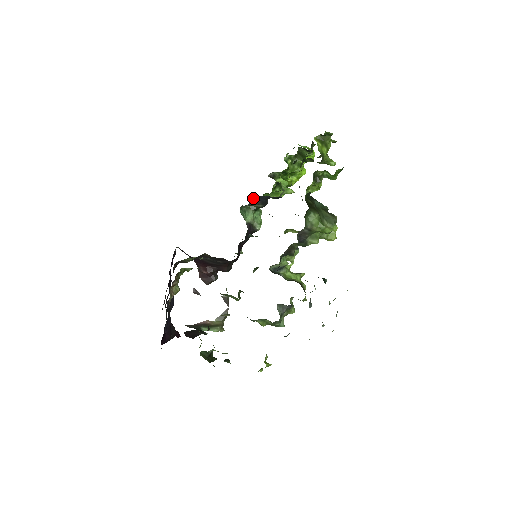
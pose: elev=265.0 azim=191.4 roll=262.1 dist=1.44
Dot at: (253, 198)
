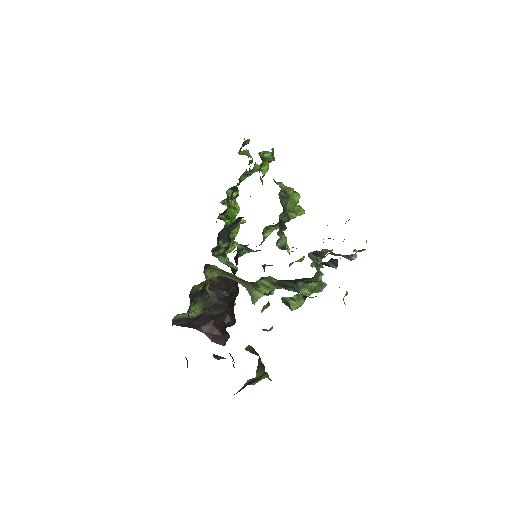
Dot at: (218, 235)
